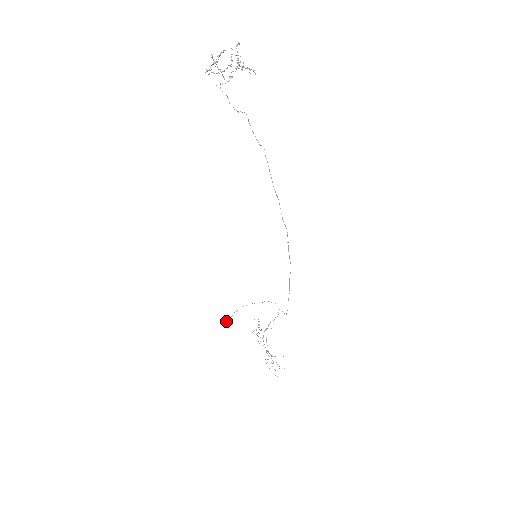
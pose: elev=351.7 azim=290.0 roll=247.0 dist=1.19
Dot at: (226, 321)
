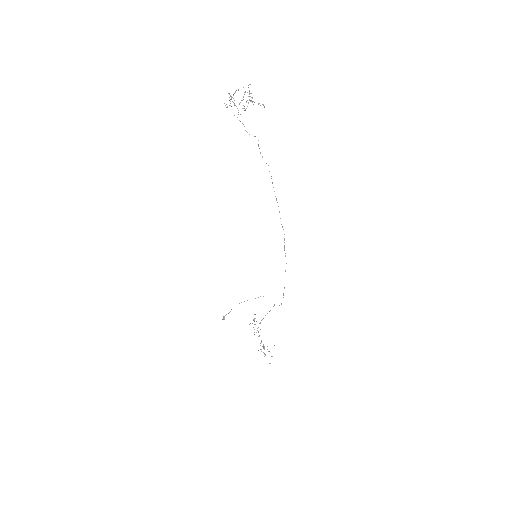
Dot at: (224, 317)
